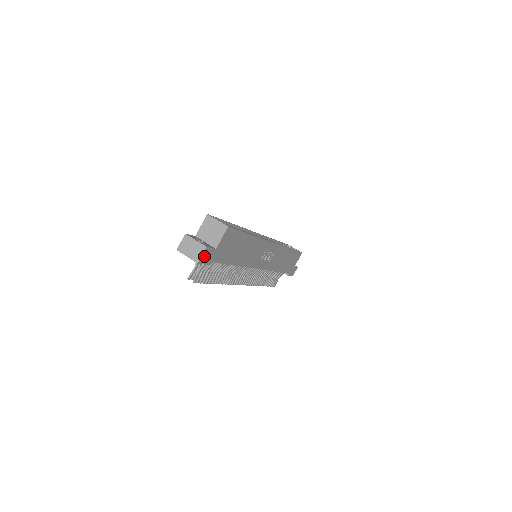
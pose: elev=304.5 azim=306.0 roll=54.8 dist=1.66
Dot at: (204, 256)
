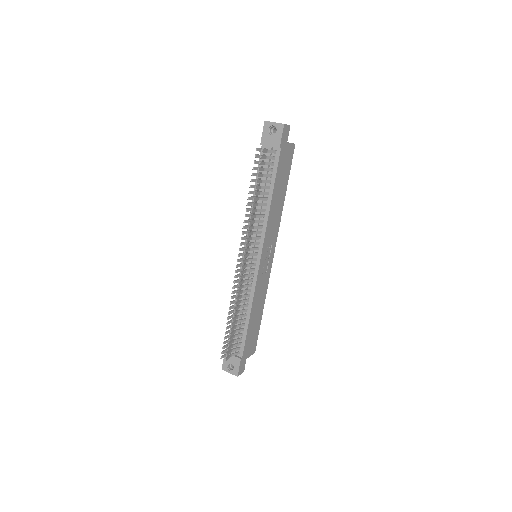
Dot at: (286, 129)
